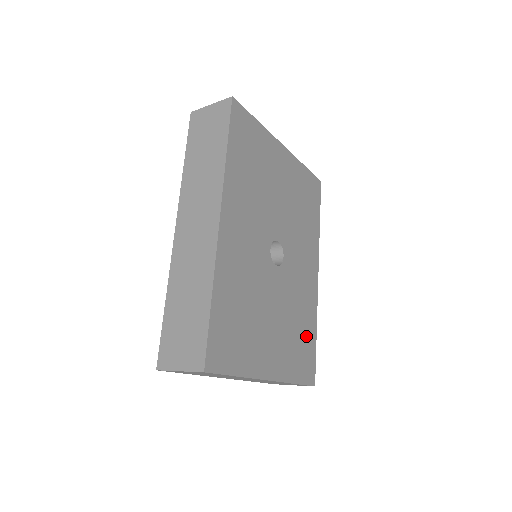
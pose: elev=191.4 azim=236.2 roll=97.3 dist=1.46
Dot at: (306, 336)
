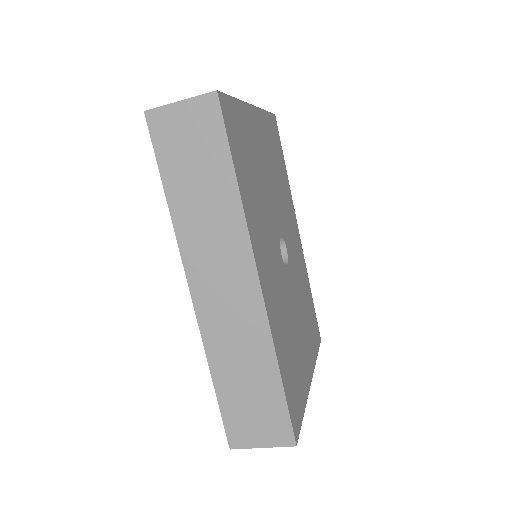
Dot at: (309, 304)
